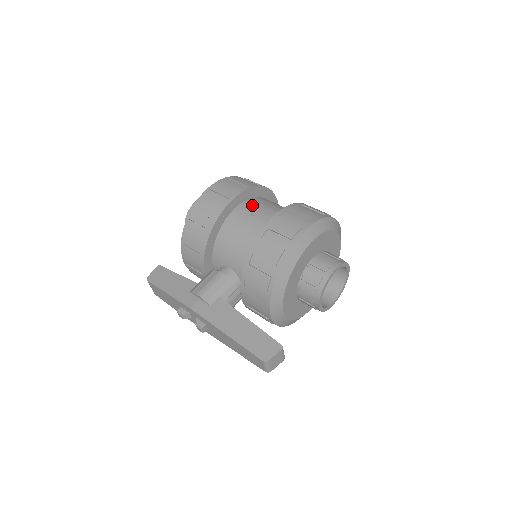
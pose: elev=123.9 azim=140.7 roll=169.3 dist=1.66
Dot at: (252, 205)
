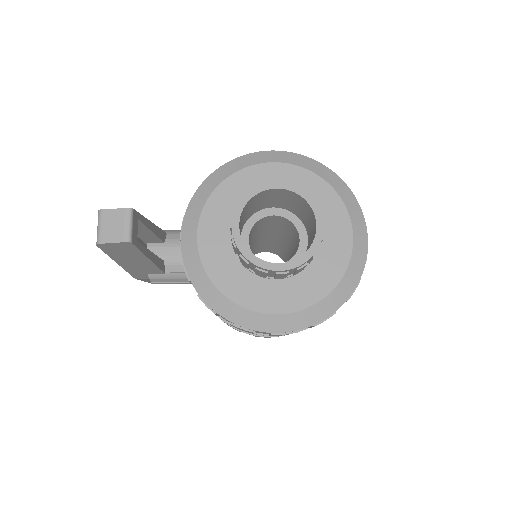
Dot at: occluded
